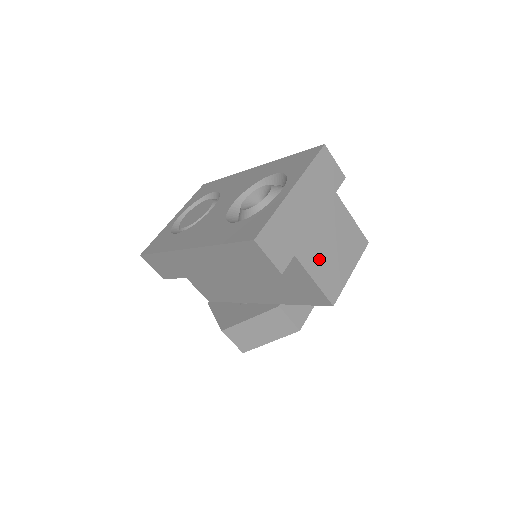
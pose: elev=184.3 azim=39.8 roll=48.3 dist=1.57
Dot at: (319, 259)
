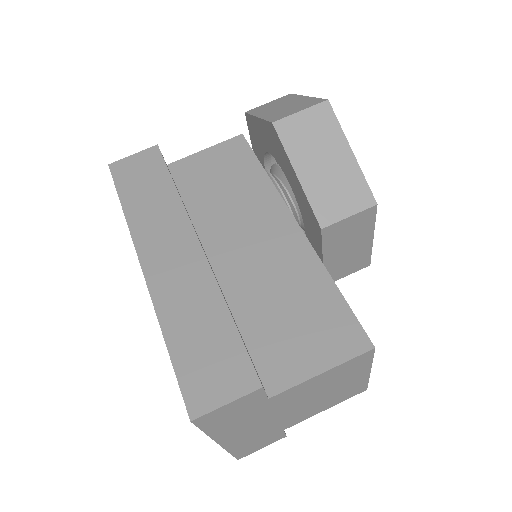
Dot at: (313, 408)
